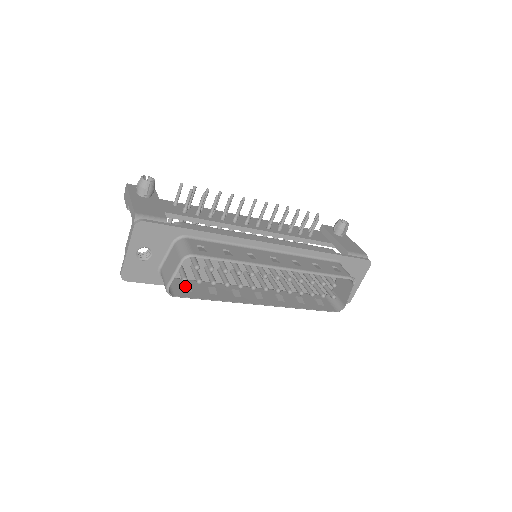
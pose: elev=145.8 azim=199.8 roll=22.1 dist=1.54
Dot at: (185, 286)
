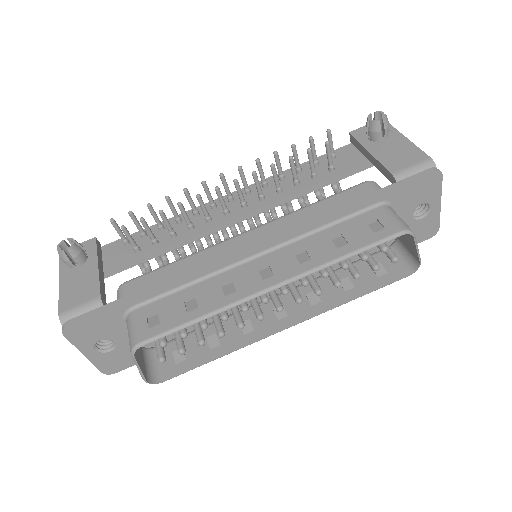
Dot at: (175, 355)
